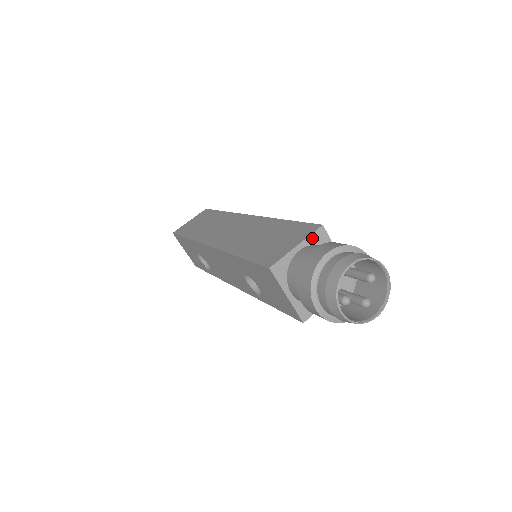
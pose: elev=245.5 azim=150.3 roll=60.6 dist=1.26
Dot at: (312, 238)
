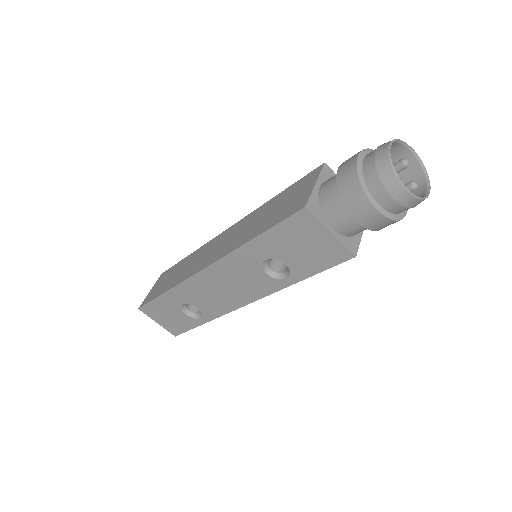
Dot at: (323, 175)
